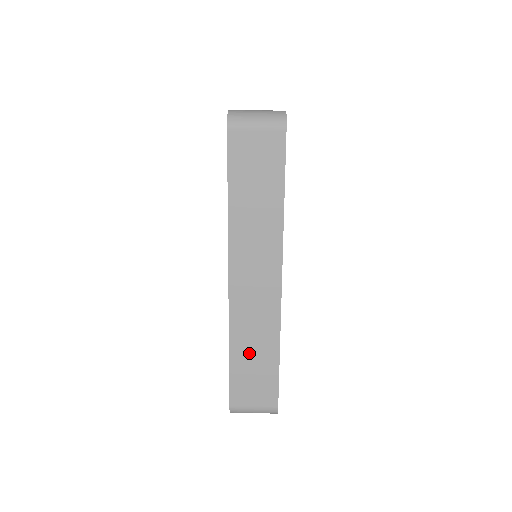
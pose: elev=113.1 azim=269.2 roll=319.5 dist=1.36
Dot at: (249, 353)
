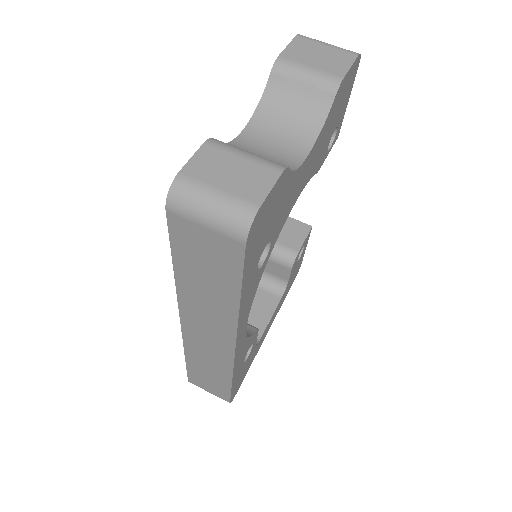
Dot at: (203, 367)
